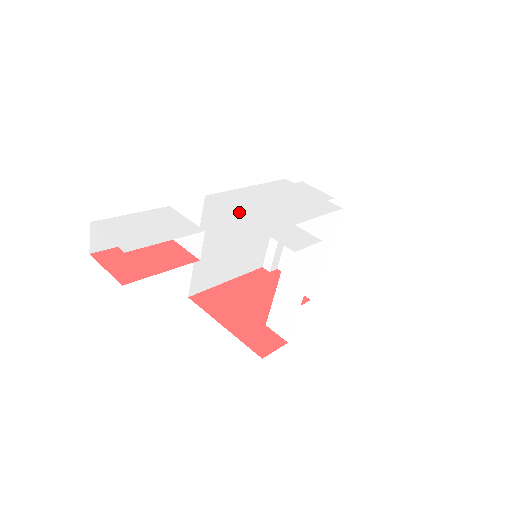
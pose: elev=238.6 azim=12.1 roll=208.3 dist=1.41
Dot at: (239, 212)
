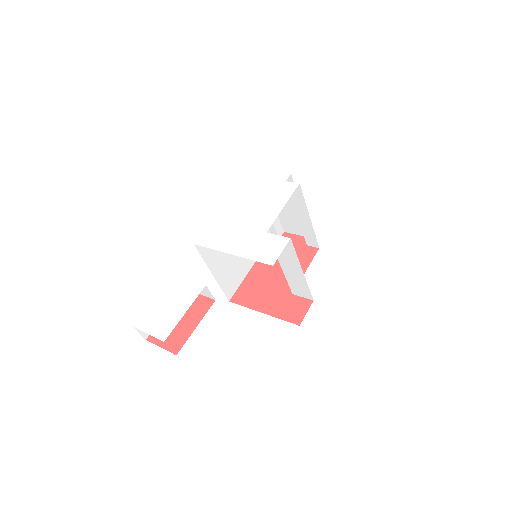
Dot at: (223, 247)
